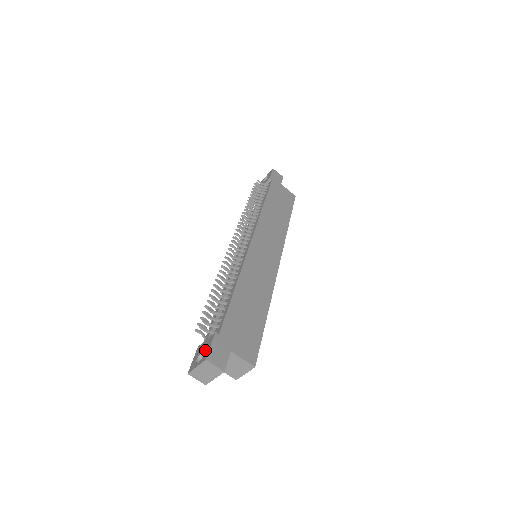
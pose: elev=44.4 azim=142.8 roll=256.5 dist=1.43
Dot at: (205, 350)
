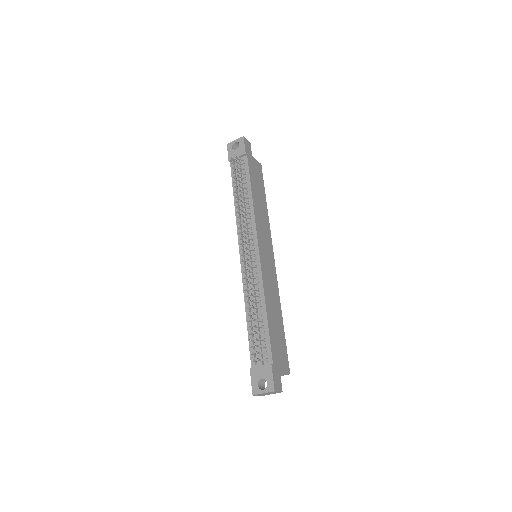
Dot at: (267, 379)
